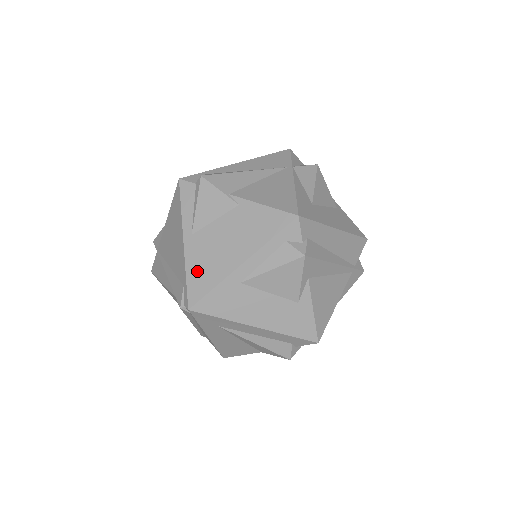
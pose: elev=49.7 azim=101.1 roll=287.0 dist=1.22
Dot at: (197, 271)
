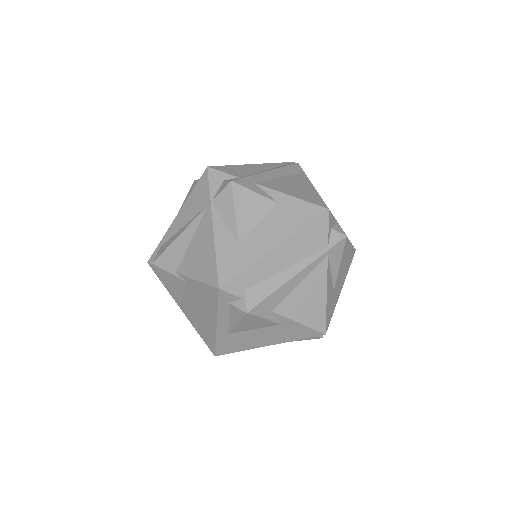
Dot at: (201, 331)
